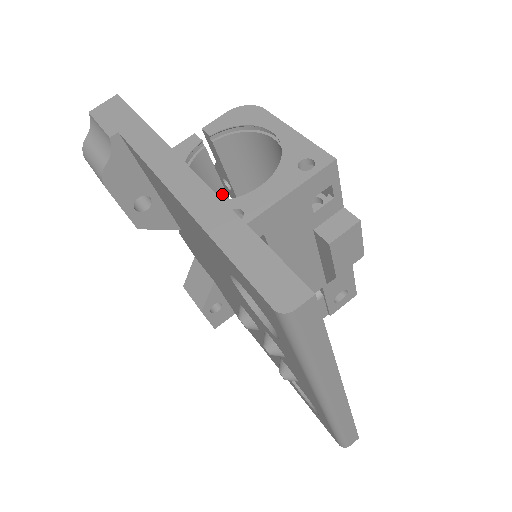
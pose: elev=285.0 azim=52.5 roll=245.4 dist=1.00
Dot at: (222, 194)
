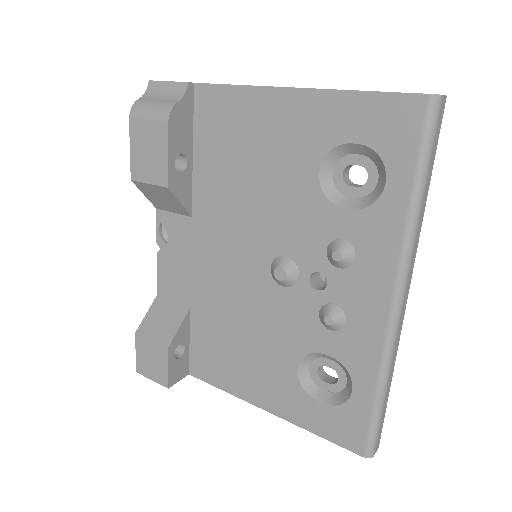
Dot at: occluded
